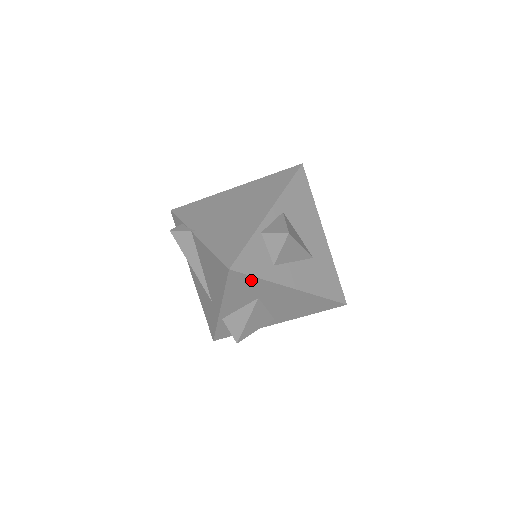
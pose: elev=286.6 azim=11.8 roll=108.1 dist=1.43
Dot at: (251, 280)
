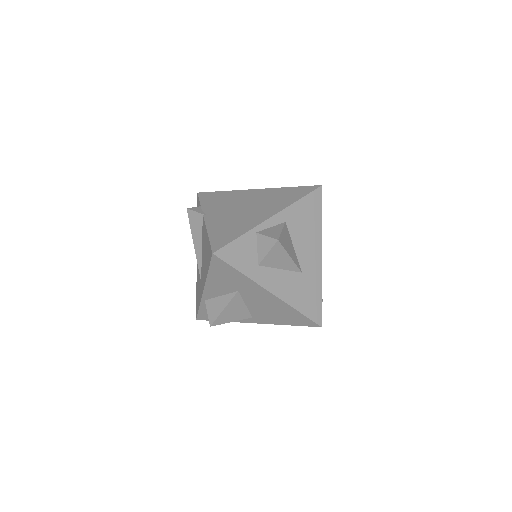
Dot at: (232, 271)
